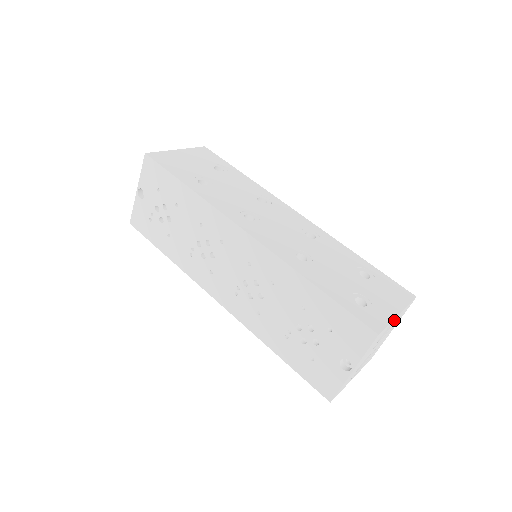
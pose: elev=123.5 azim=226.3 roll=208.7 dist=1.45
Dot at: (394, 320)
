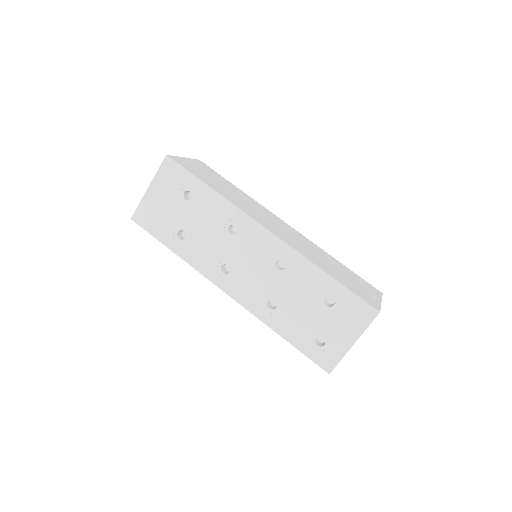
Dot at: occluded
